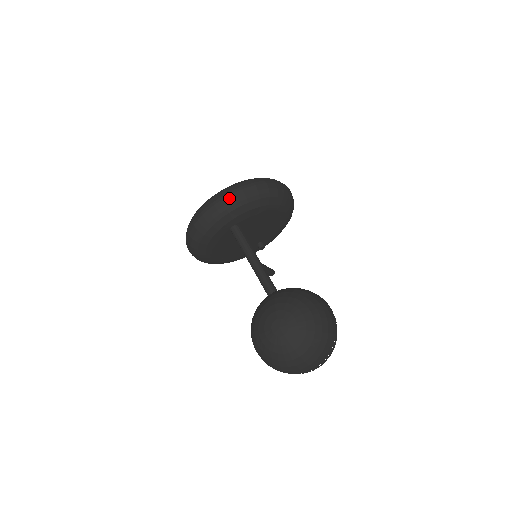
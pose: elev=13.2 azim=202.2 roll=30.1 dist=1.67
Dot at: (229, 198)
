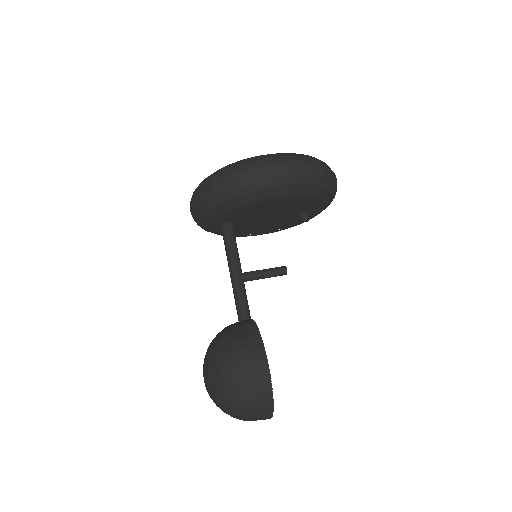
Dot at: (194, 204)
